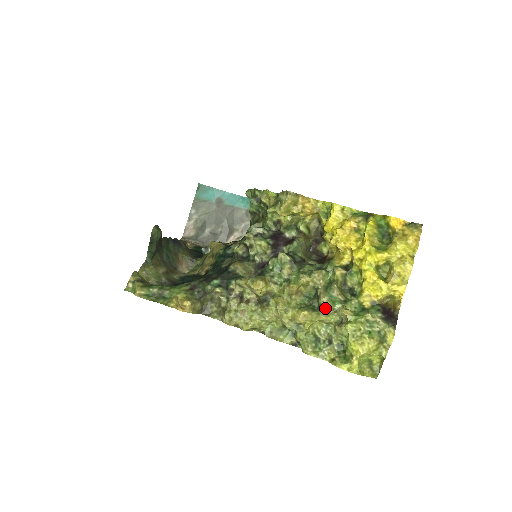
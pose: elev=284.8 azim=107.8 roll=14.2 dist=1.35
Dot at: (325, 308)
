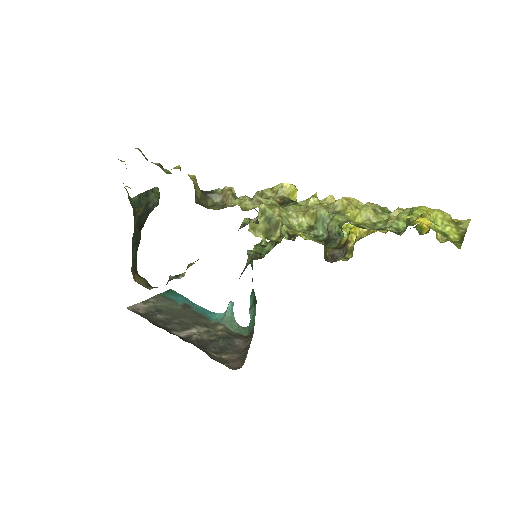
Dot at: (372, 209)
